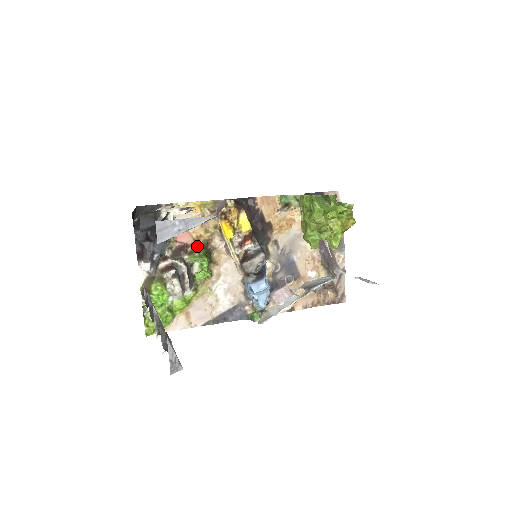
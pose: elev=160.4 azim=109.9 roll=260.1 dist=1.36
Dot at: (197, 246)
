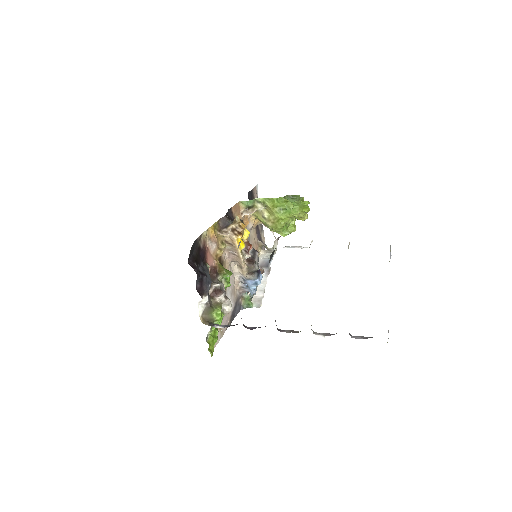
Dot at: (218, 265)
